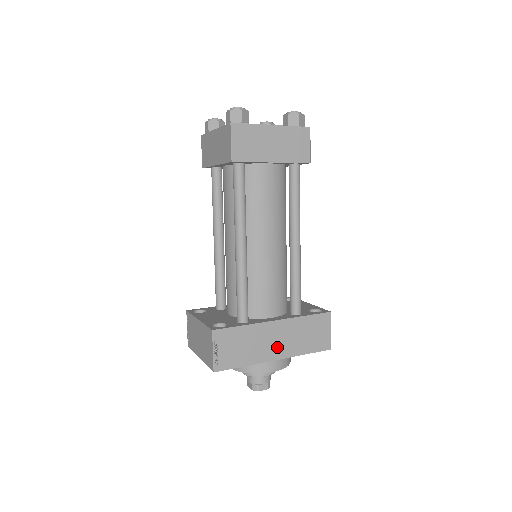
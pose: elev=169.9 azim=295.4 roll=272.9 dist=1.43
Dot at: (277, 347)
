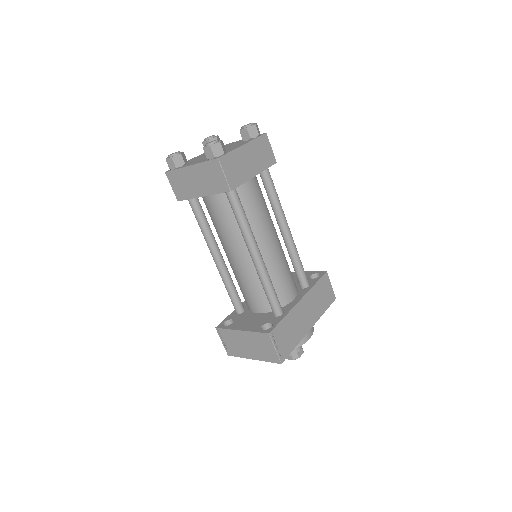
Dot at: (308, 319)
